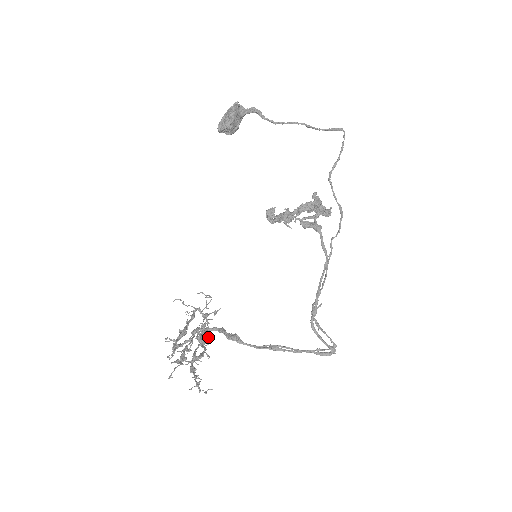
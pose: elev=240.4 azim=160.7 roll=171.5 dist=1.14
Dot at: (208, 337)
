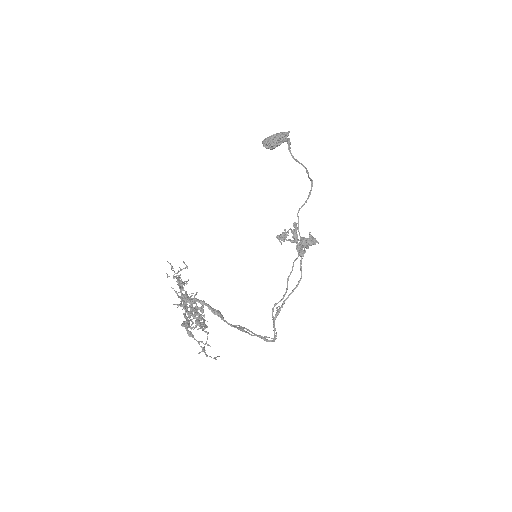
Dot at: occluded
